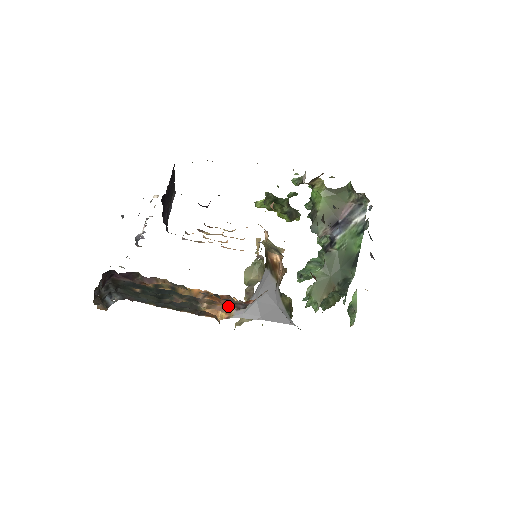
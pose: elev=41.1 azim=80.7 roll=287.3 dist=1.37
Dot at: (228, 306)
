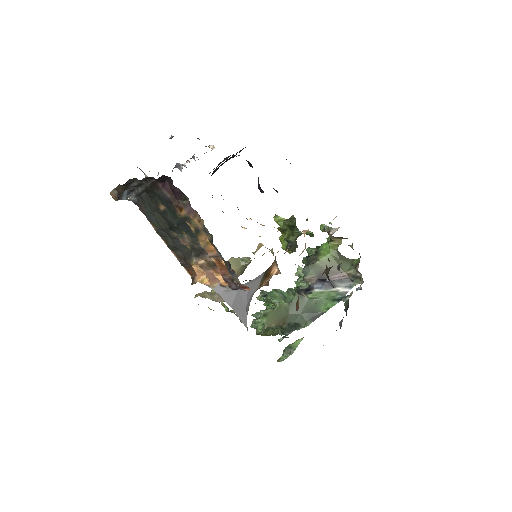
Dot at: (224, 278)
